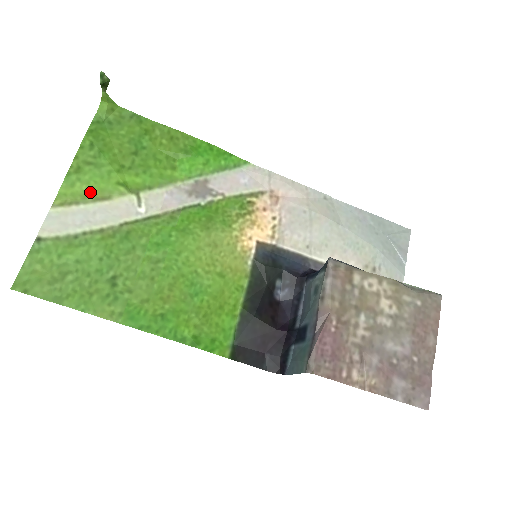
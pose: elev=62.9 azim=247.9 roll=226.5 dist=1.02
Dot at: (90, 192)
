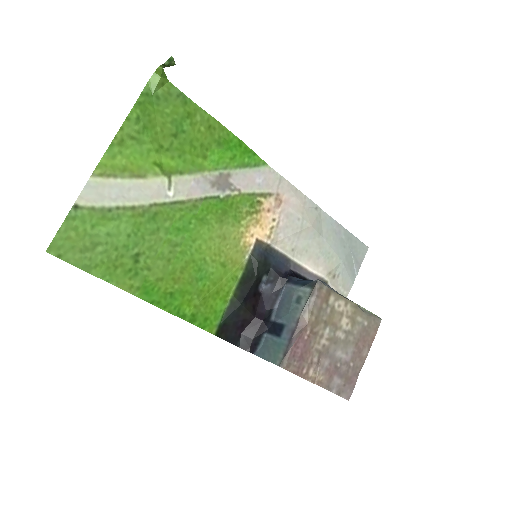
Dot at: (128, 167)
